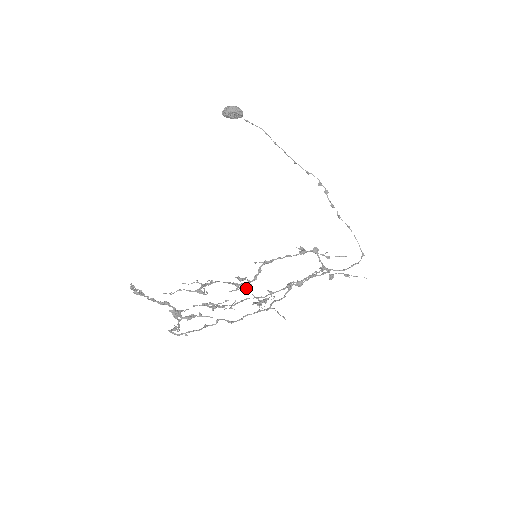
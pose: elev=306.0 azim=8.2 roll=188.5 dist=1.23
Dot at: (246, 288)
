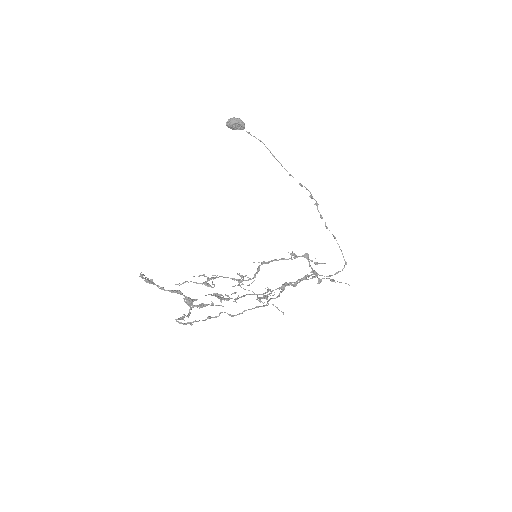
Dot at: (249, 284)
